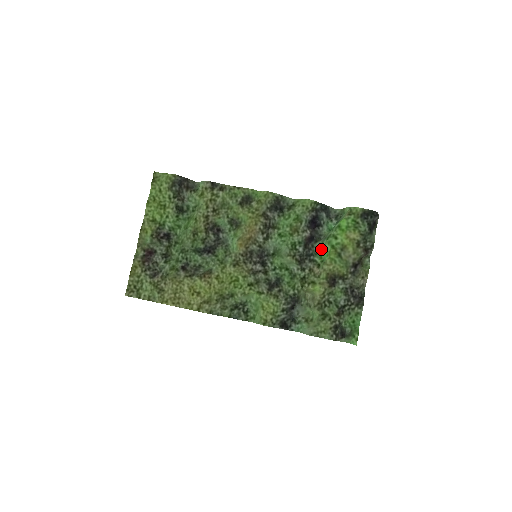
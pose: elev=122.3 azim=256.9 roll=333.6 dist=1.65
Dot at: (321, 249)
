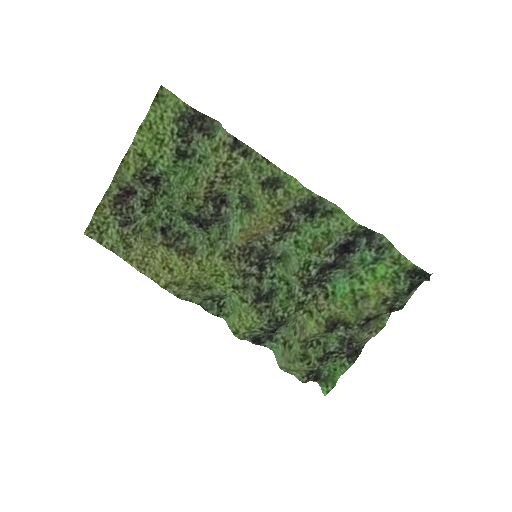
Dot at: (339, 280)
